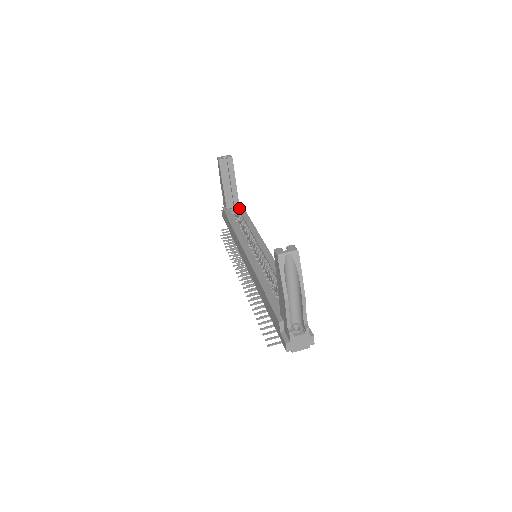
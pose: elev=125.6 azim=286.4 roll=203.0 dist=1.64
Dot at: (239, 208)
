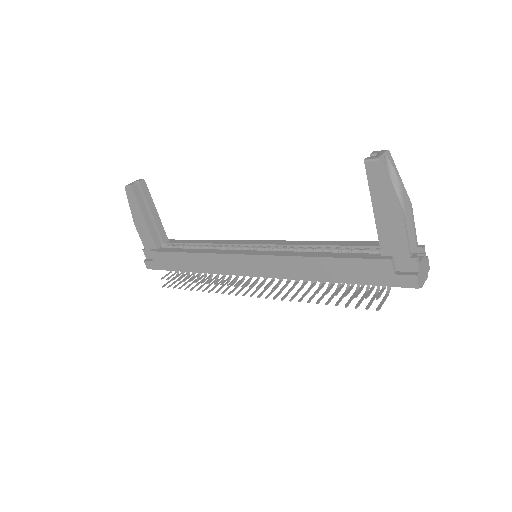
Dot at: (172, 242)
